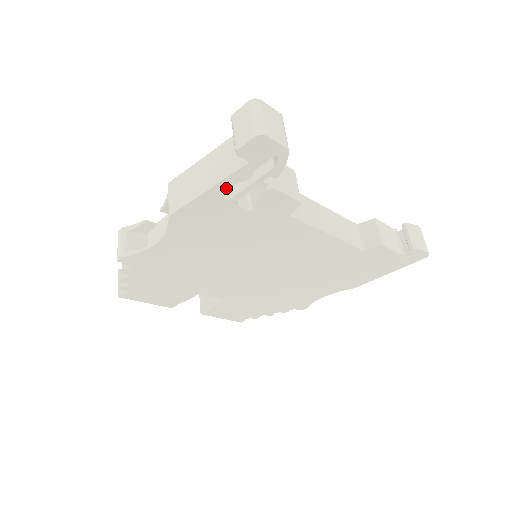
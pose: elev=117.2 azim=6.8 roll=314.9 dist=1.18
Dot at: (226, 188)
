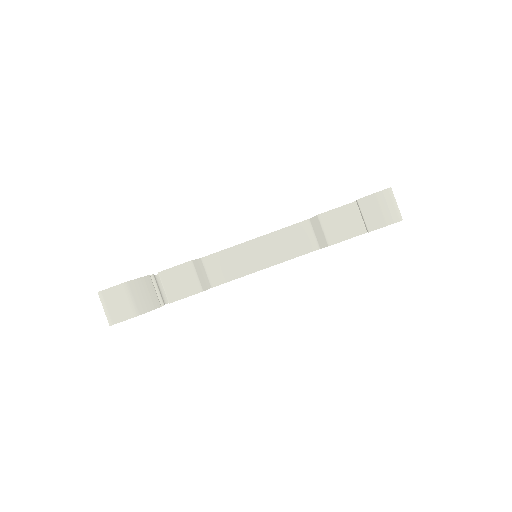
Dot at: occluded
